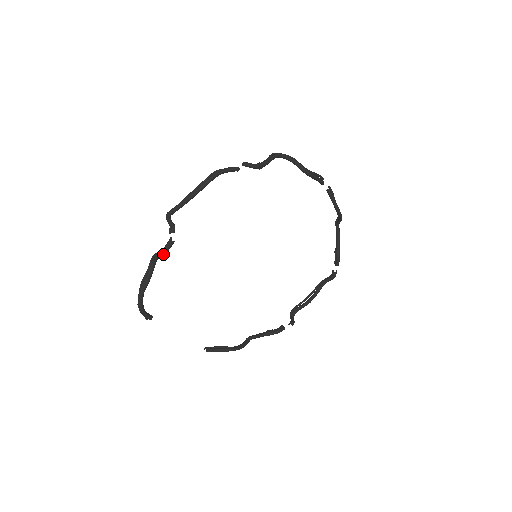
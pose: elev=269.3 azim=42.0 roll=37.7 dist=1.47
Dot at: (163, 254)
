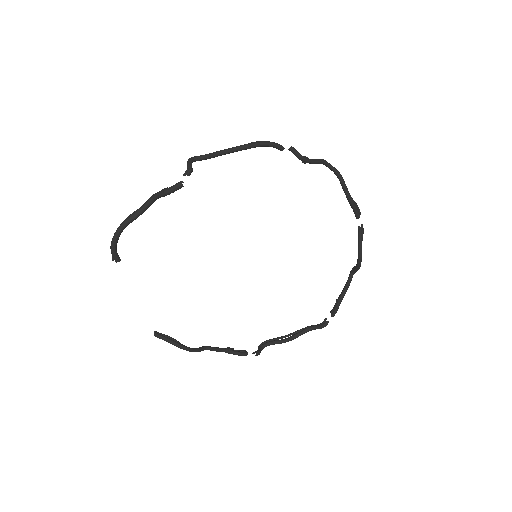
Dot at: (166, 193)
